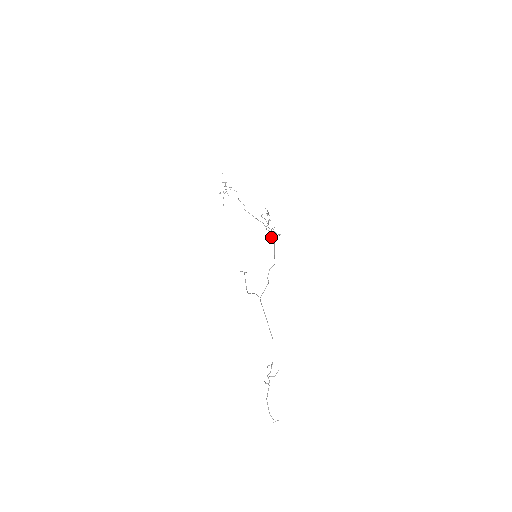
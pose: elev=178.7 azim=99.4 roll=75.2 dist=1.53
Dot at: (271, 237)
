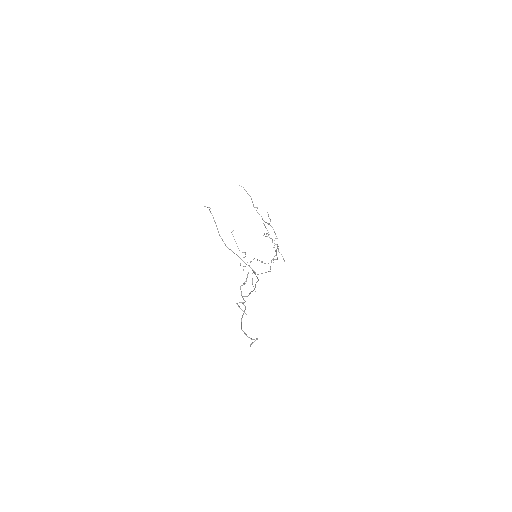
Dot at: (279, 252)
